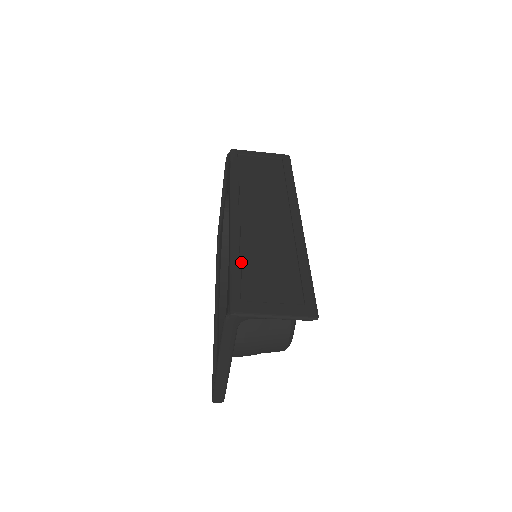
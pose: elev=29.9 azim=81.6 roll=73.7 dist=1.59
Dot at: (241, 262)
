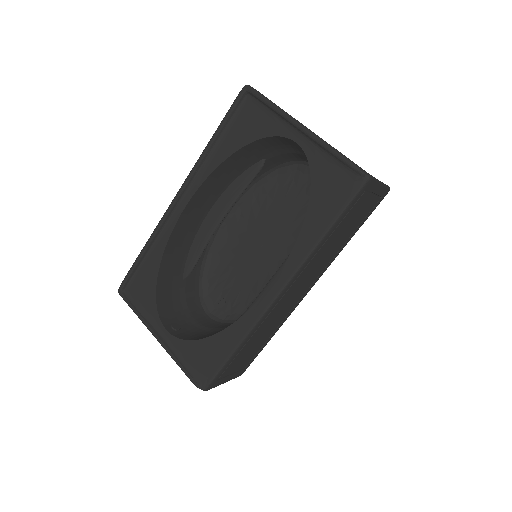
Dot at: (243, 348)
